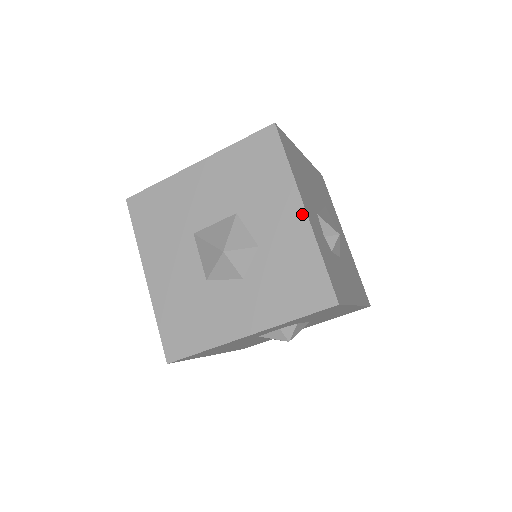
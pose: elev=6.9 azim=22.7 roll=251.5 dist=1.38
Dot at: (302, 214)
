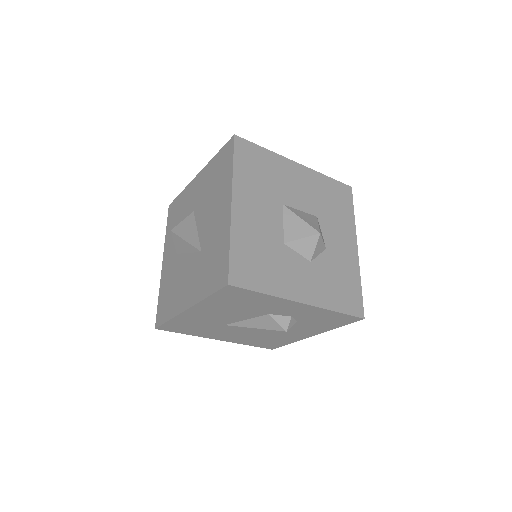
Dot at: (356, 250)
